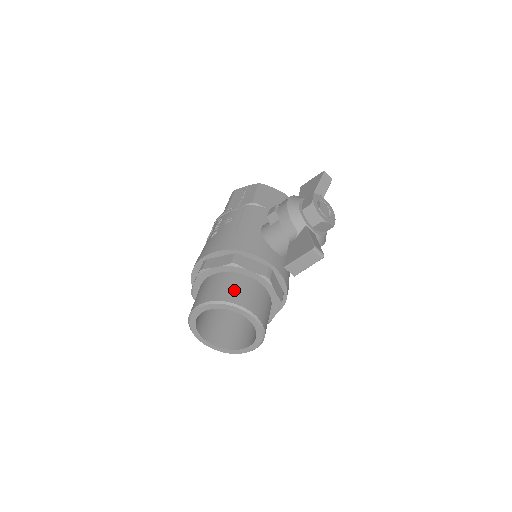
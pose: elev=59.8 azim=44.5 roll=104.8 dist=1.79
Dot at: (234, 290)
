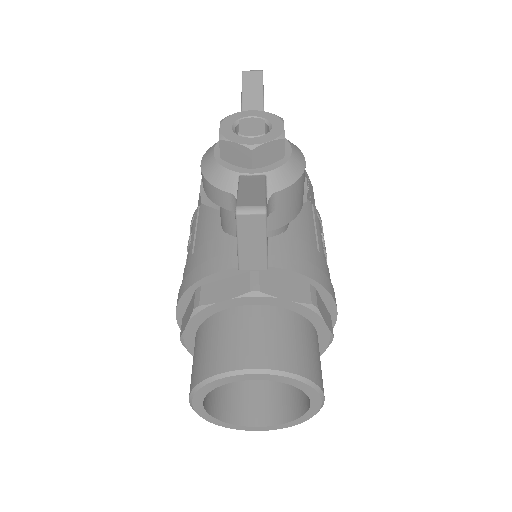
Dot at: (213, 349)
